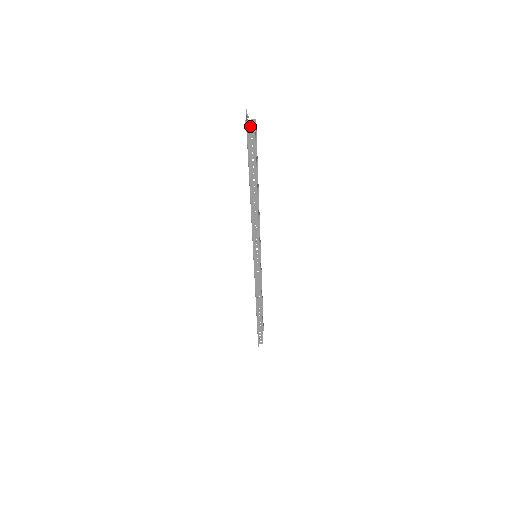
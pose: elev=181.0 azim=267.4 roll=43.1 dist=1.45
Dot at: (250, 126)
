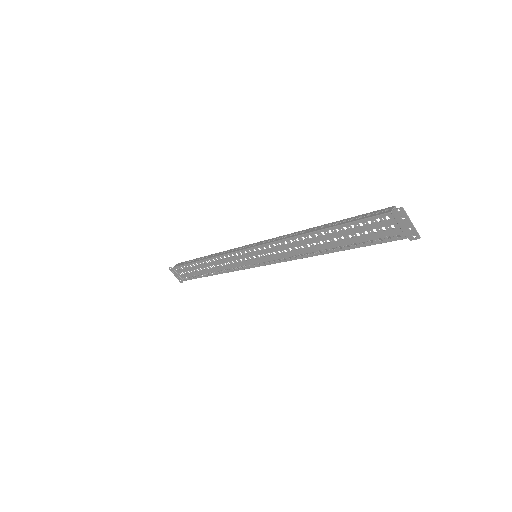
Dot at: (384, 213)
